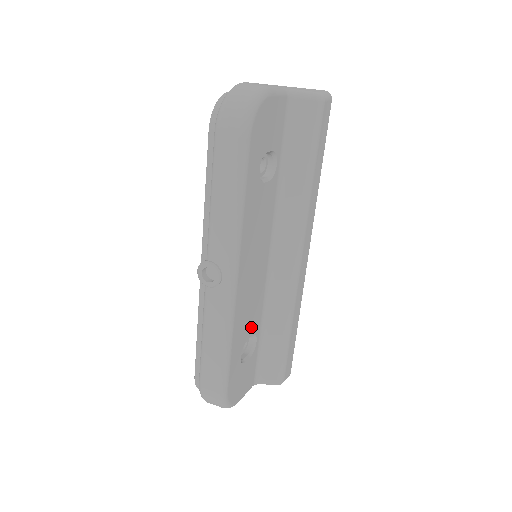
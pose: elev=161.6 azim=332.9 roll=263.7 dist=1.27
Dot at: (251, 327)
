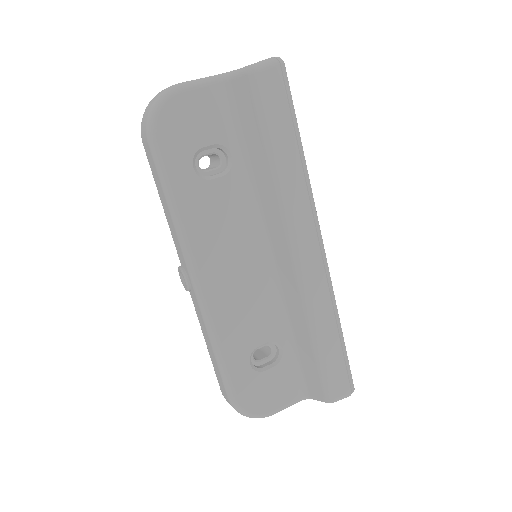
Dot at: (260, 333)
